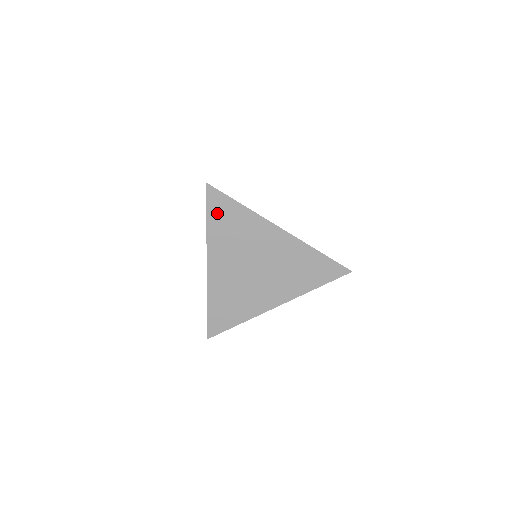
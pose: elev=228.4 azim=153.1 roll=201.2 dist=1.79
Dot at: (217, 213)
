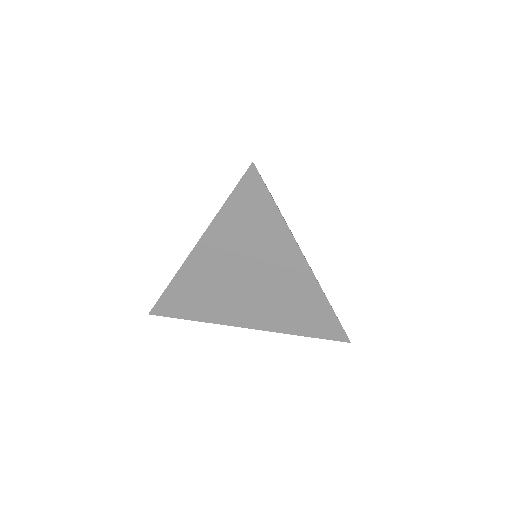
Dot at: (243, 203)
